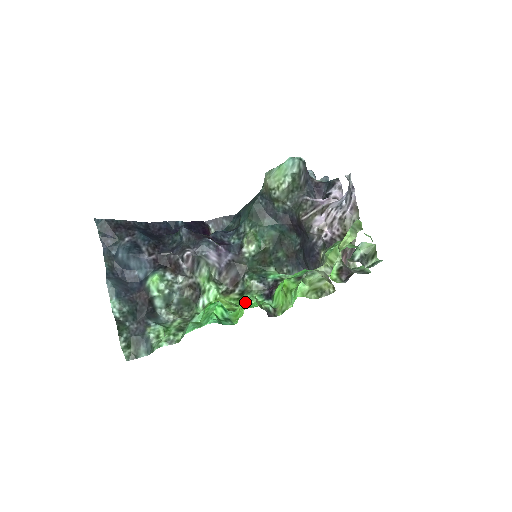
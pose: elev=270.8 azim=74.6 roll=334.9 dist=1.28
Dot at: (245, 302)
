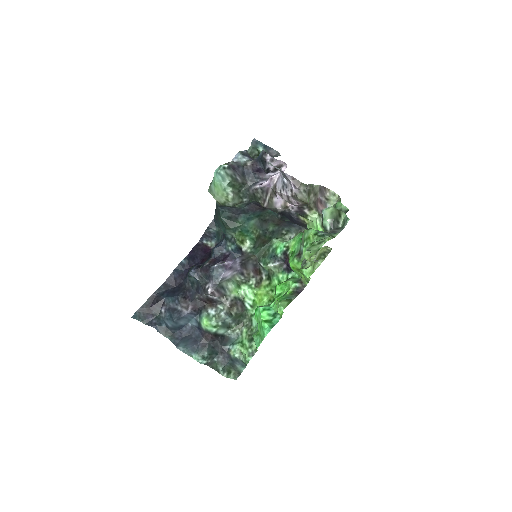
Dot at: occluded
